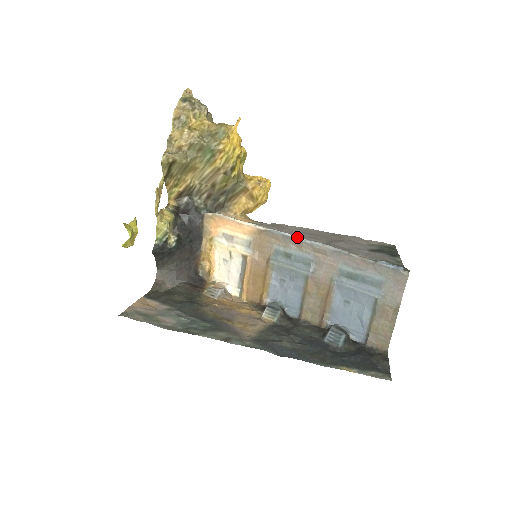
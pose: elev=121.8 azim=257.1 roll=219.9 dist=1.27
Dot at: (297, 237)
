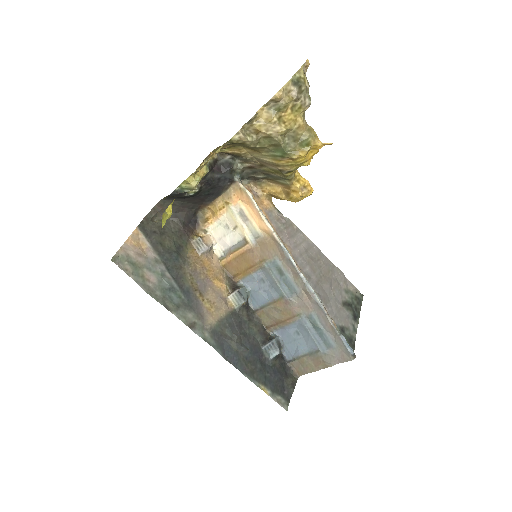
Dot at: (299, 270)
